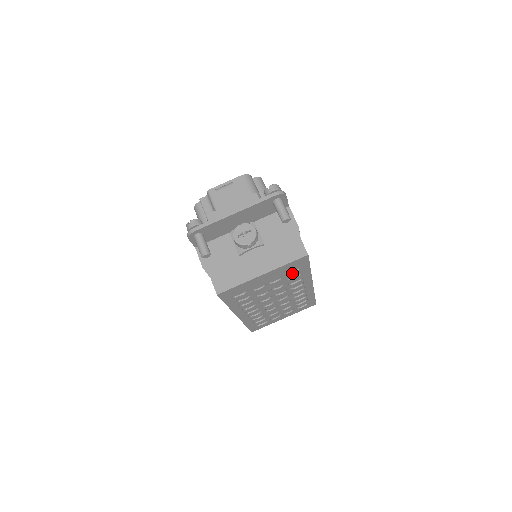
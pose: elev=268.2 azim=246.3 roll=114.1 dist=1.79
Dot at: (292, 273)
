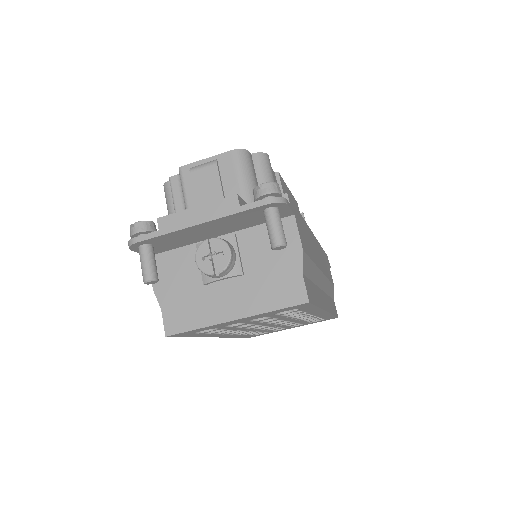
Dot at: (288, 312)
